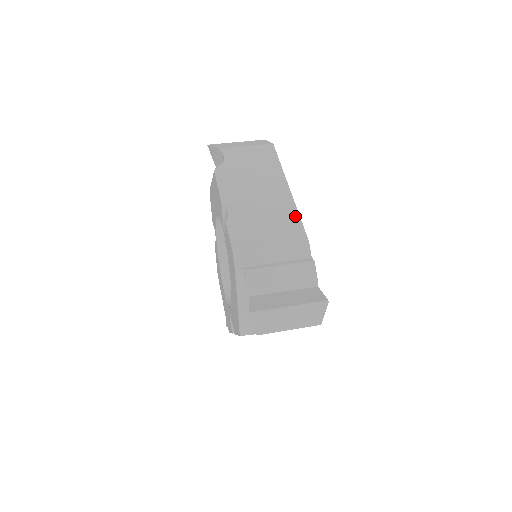
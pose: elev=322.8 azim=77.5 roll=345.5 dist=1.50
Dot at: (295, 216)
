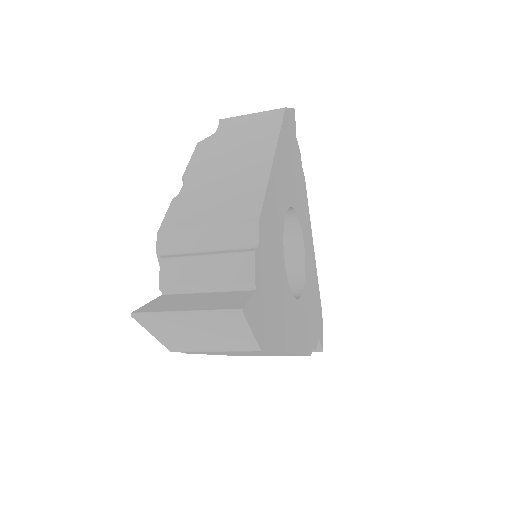
Dot at: (259, 191)
